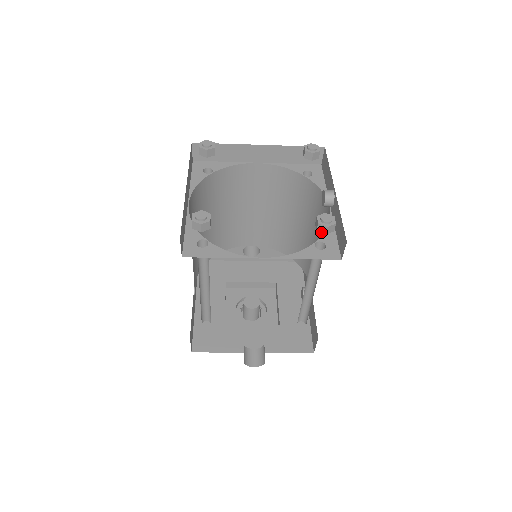
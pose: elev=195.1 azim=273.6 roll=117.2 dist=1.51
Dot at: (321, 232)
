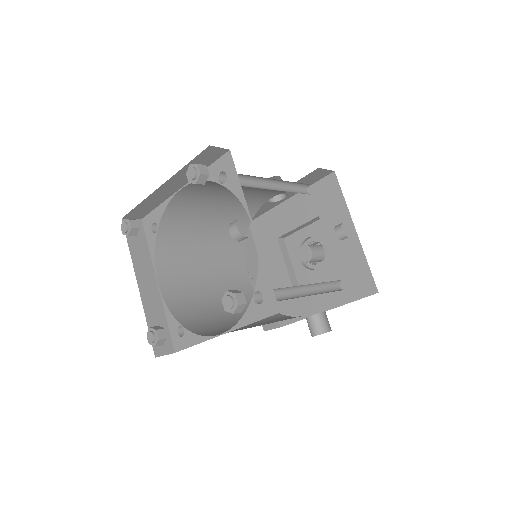
Dot at: occluded
